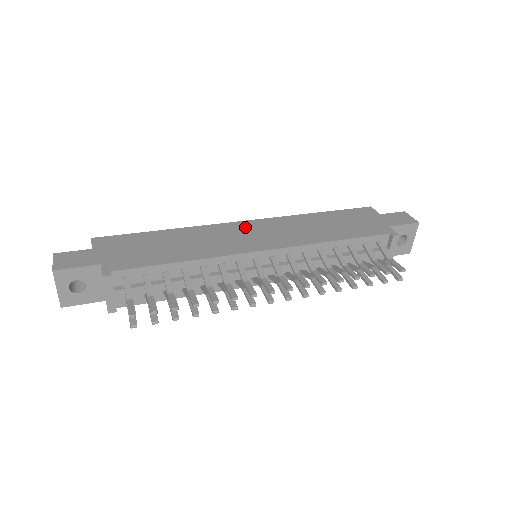
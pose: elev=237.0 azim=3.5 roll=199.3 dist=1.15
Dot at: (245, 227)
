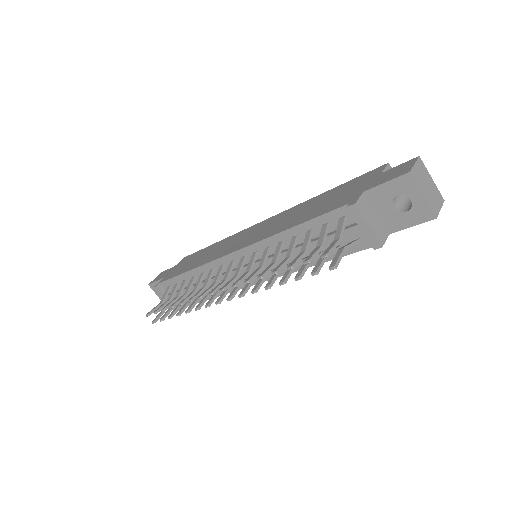
Dot at: (253, 229)
